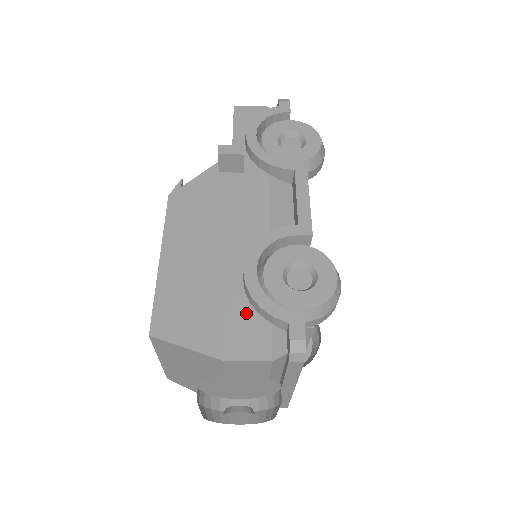
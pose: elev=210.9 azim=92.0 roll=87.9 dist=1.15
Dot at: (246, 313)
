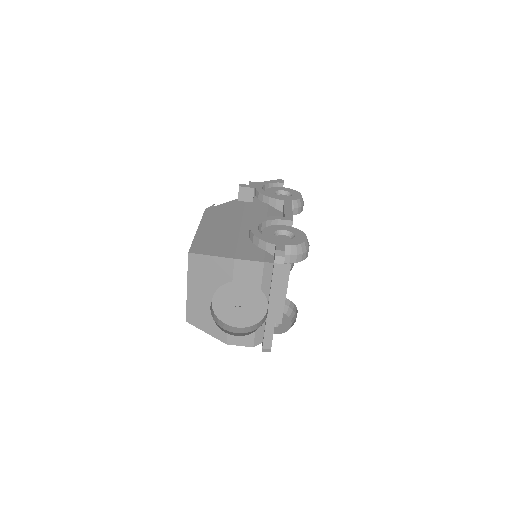
Dot at: (250, 245)
